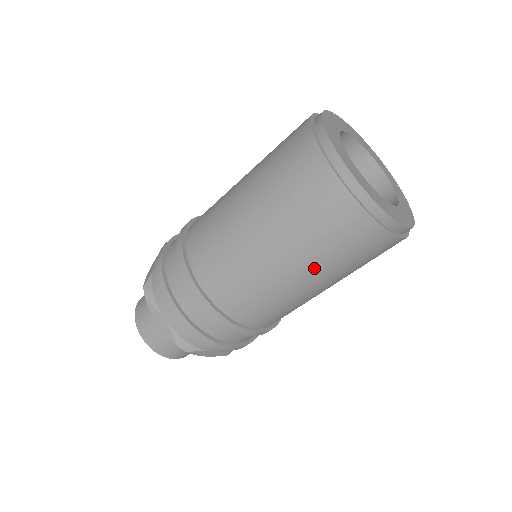
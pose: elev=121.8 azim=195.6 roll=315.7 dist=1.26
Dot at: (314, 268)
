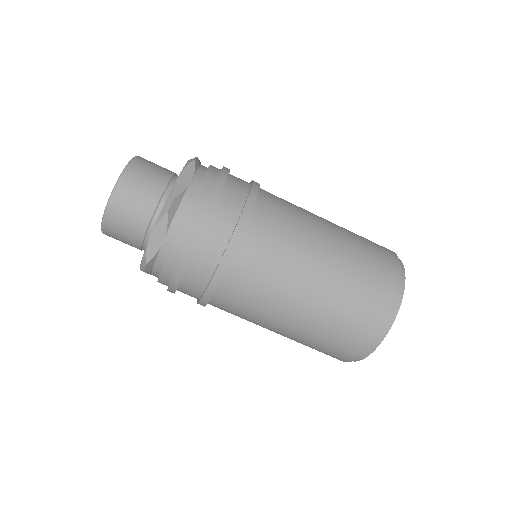
Dot at: (296, 337)
